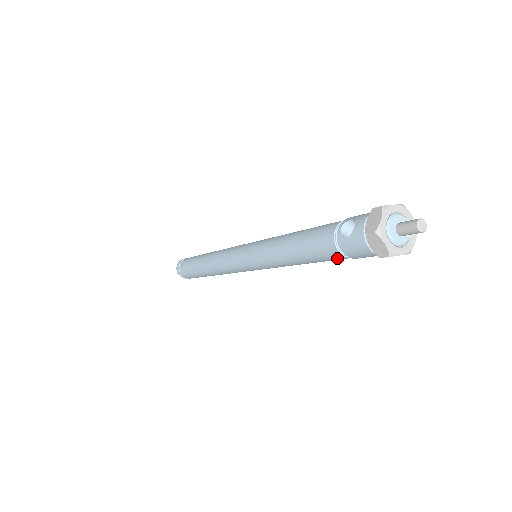
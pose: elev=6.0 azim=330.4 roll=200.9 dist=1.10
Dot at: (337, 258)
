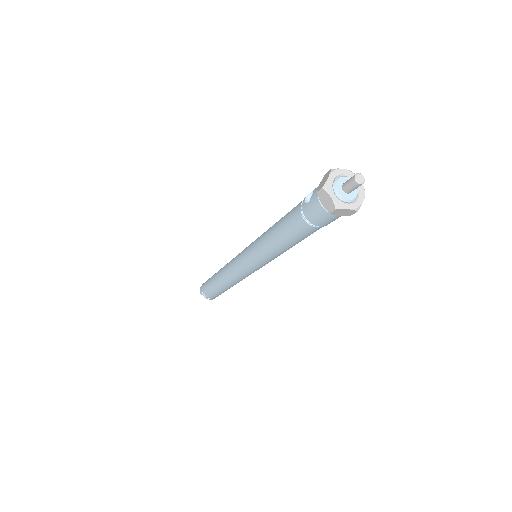
Dot at: (306, 229)
